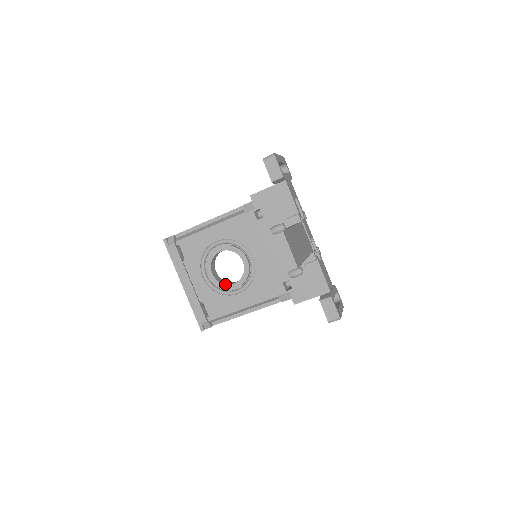
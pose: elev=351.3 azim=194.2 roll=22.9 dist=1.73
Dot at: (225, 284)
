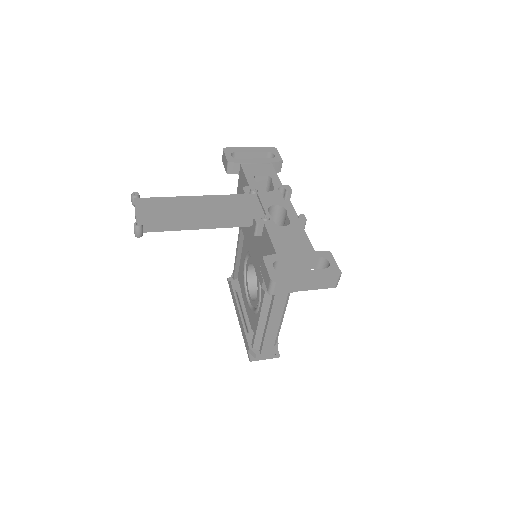
Dot at: (255, 301)
